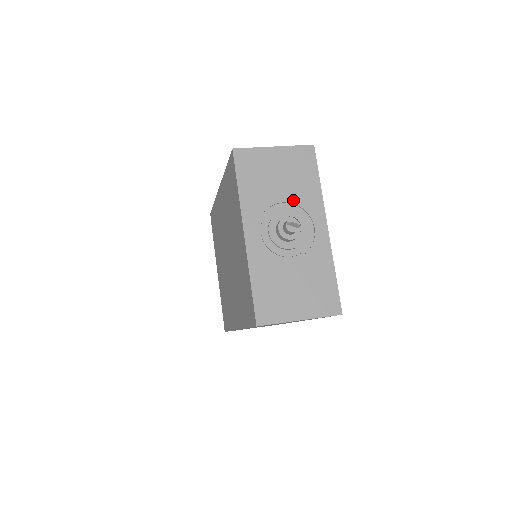
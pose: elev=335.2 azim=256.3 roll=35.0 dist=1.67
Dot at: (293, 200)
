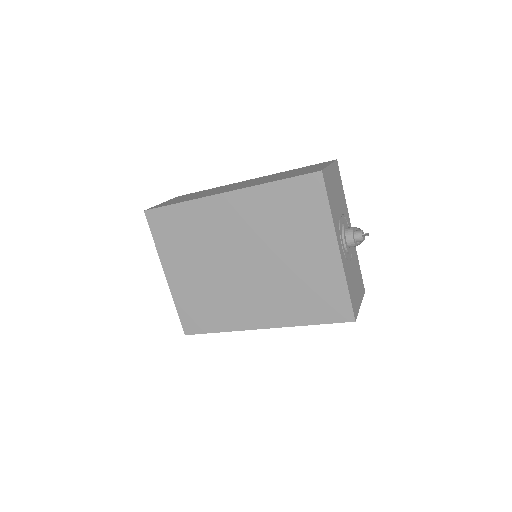
Dot at: (342, 211)
